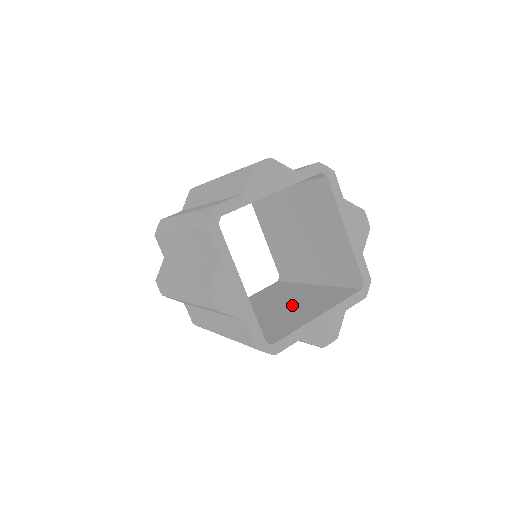
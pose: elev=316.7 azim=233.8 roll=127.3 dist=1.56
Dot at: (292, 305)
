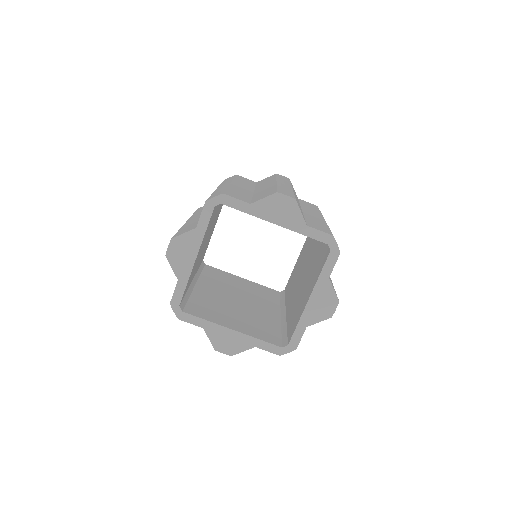
Dot at: (243, 309)
